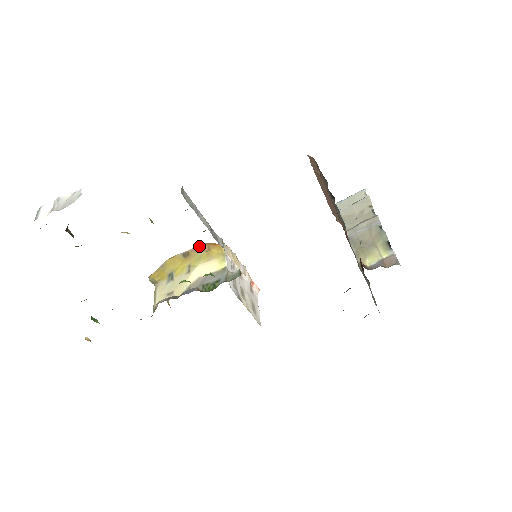
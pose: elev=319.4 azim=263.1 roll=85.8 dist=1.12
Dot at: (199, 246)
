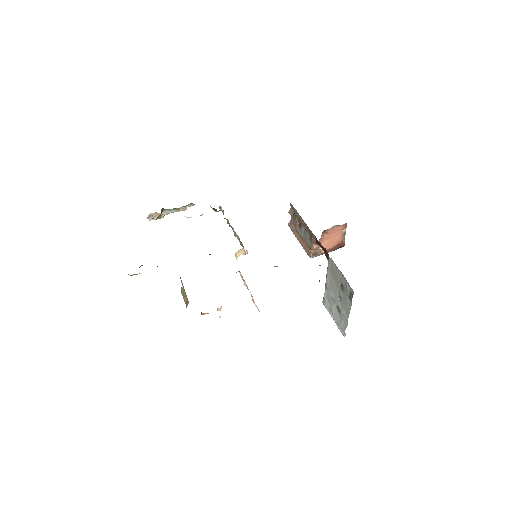
Dot at: occluded
